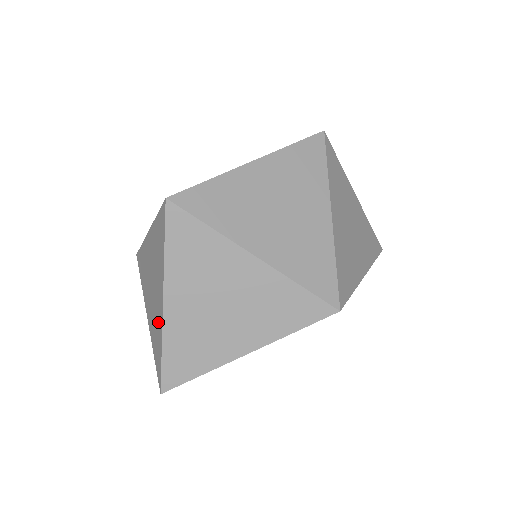
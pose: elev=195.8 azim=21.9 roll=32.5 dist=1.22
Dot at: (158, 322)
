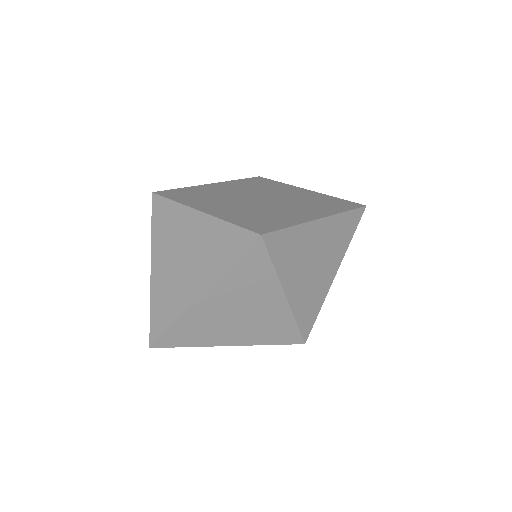
Dot at: (179, 298)
